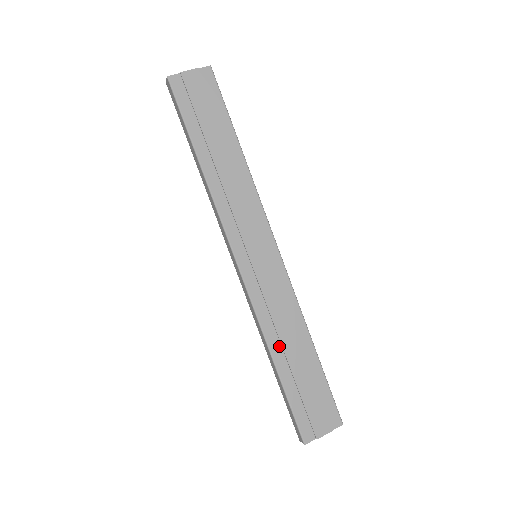
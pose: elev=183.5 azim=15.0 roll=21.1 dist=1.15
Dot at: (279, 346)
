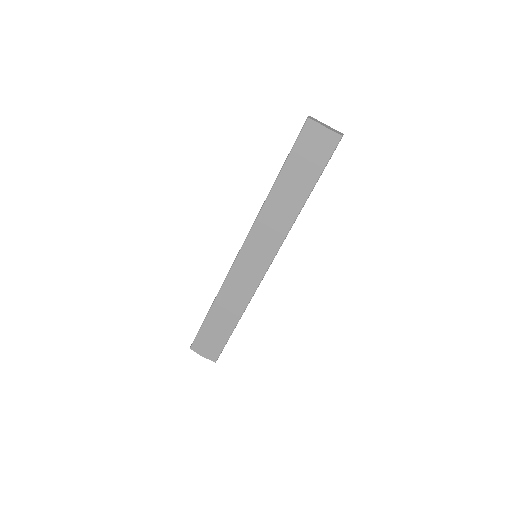
Dot at: (221, 304)
